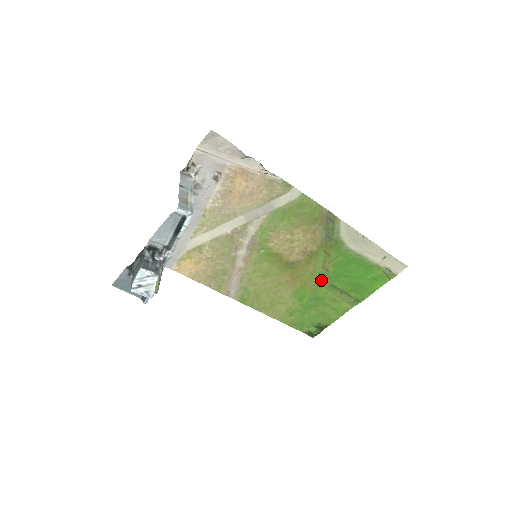
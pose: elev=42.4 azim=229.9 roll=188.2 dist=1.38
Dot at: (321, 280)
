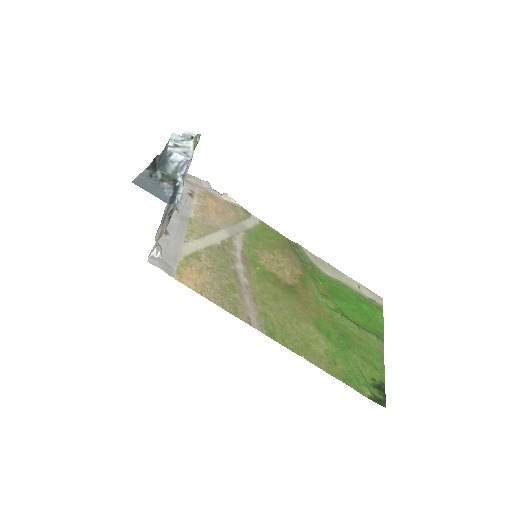
Dot at: (329, 310)
